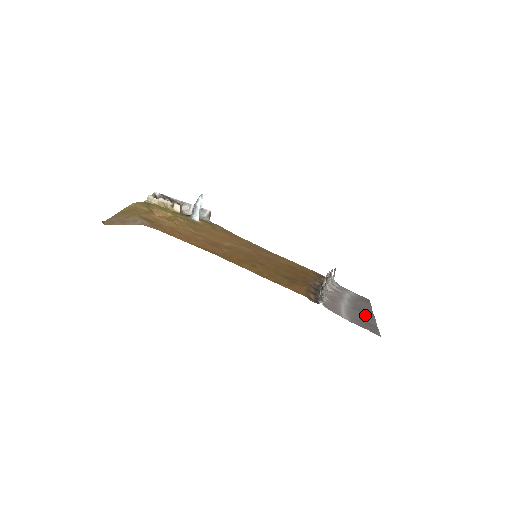
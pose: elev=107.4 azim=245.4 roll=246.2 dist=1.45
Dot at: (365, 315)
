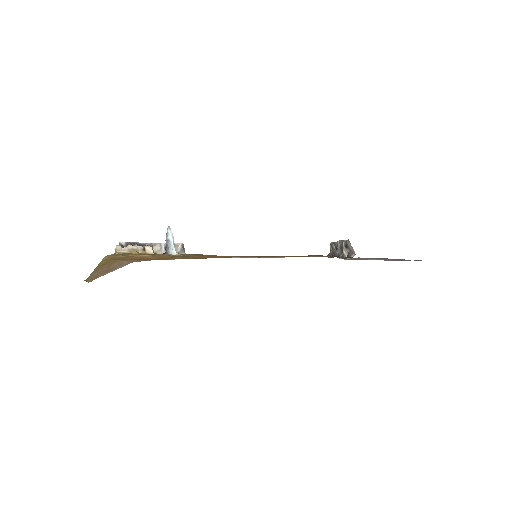
Dot at: (392, 259)
